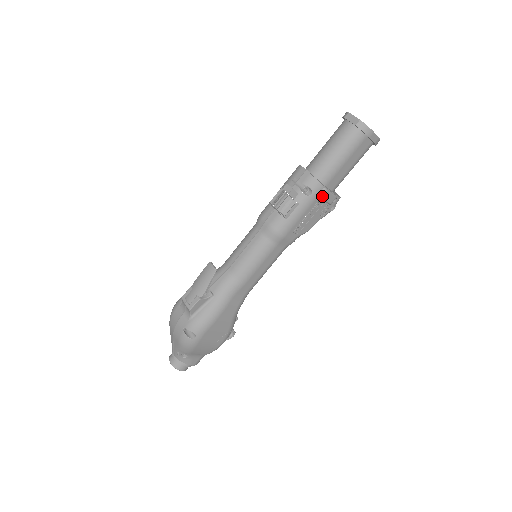
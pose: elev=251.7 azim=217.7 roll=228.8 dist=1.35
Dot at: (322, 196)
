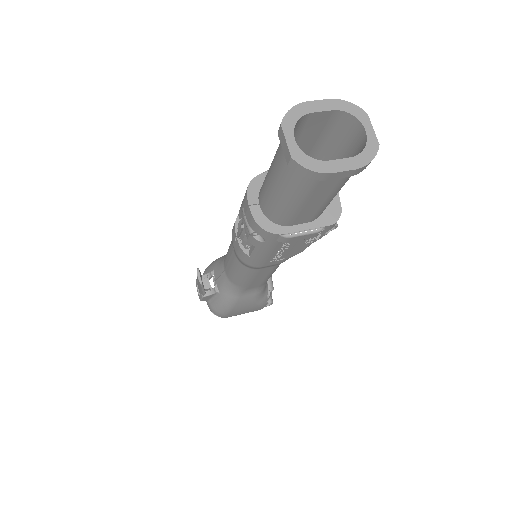
Dot at: (284, 241)
